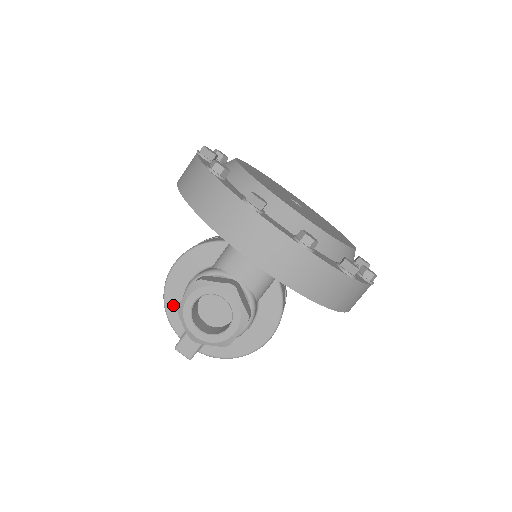
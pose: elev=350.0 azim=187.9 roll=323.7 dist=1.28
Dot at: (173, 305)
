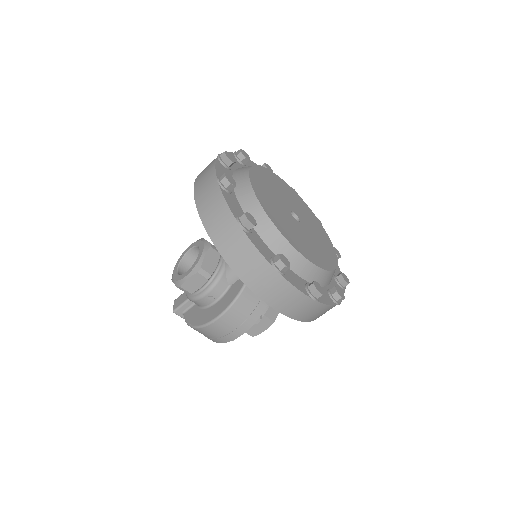
Dot at: occluded
